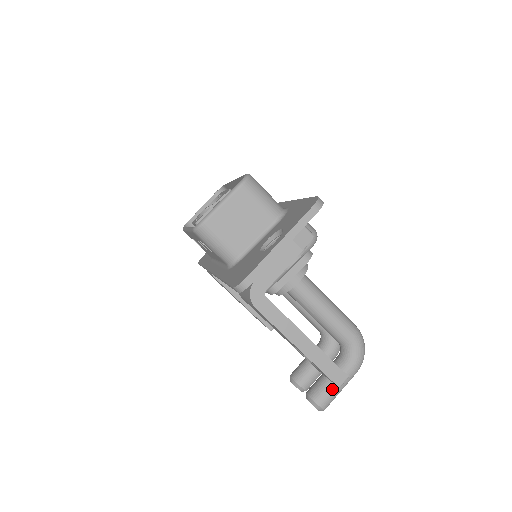
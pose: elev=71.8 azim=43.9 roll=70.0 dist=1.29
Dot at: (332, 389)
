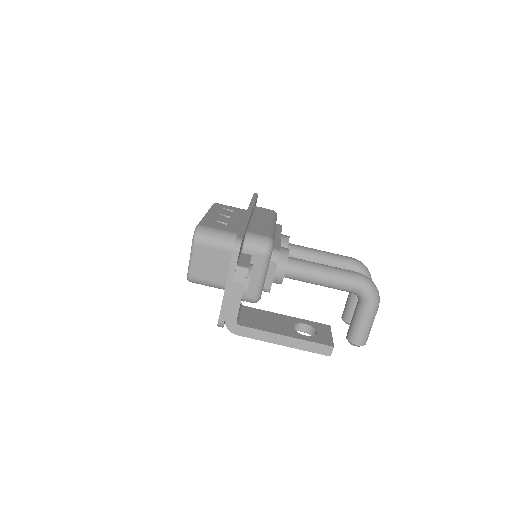
Dot at: (361, 330)
